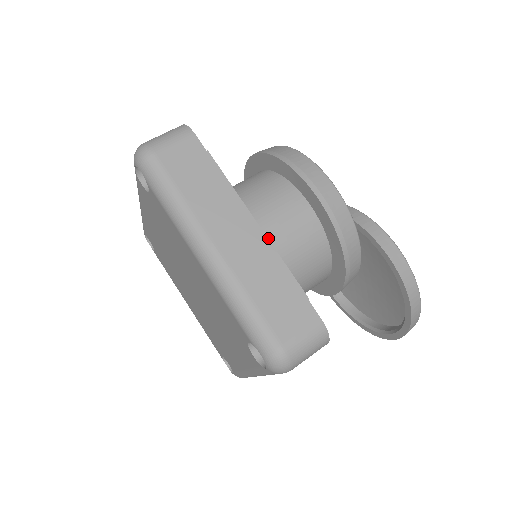
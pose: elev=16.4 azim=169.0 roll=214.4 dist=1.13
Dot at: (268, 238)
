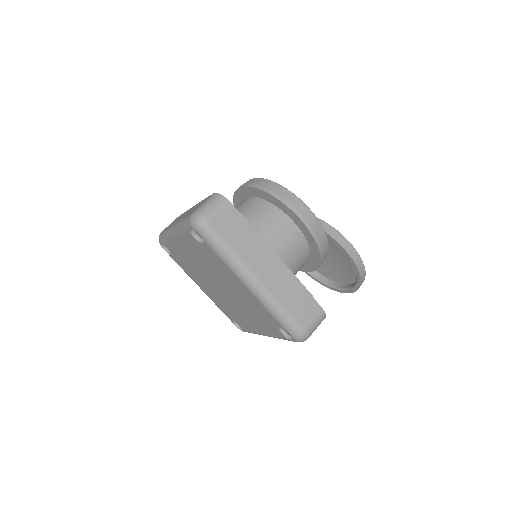
Dot at: occluded
